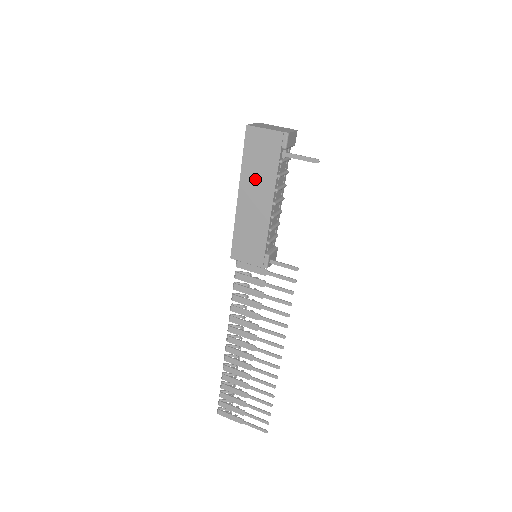
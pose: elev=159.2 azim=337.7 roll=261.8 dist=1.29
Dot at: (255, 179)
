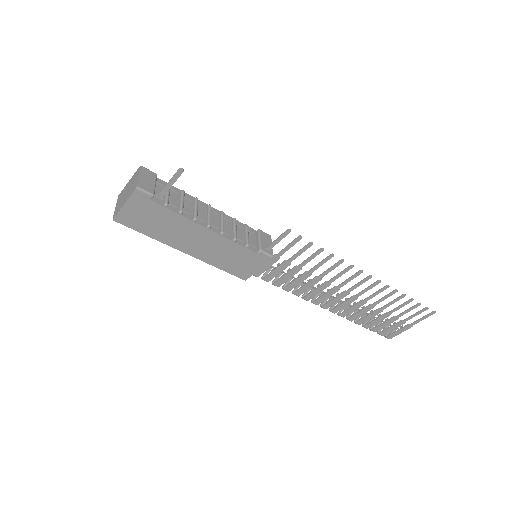
Dot at: (174, 234)
